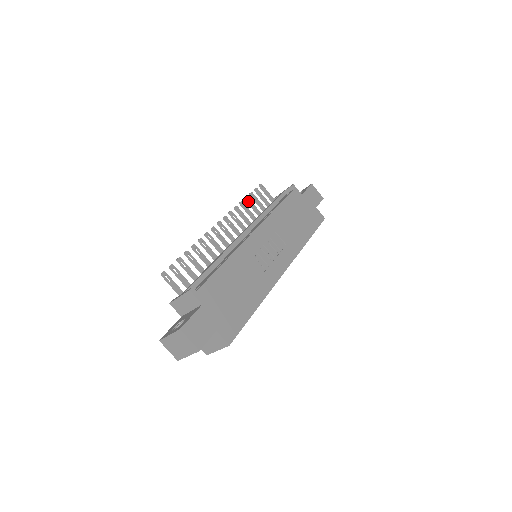
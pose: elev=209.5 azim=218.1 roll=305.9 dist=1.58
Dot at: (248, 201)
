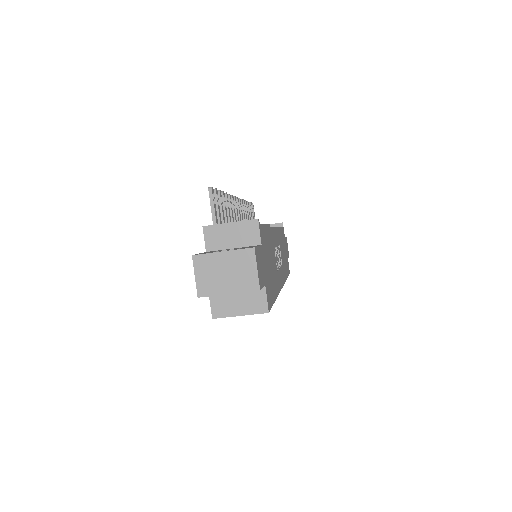
Dot at: (248, 206)
